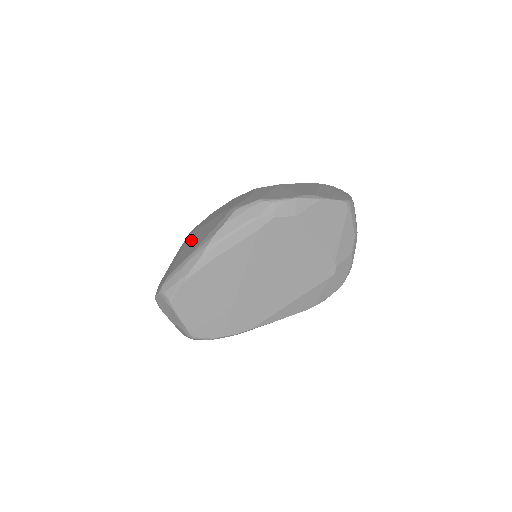
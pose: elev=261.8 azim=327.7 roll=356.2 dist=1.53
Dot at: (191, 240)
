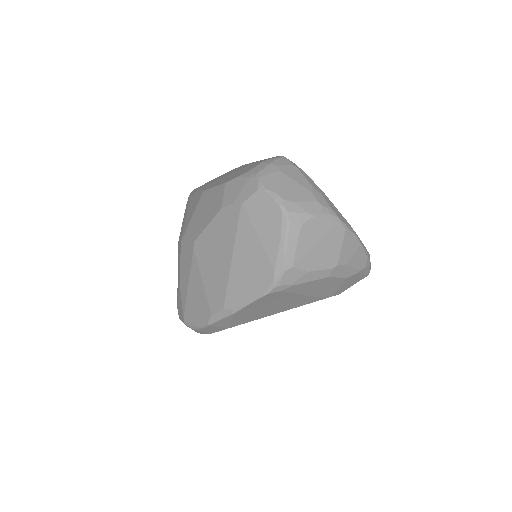
Dot at: occluded
